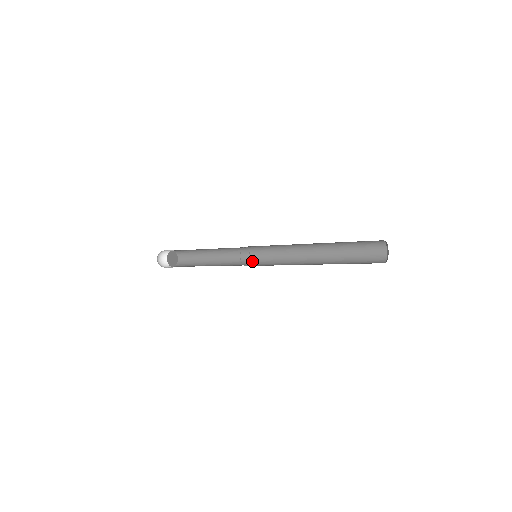
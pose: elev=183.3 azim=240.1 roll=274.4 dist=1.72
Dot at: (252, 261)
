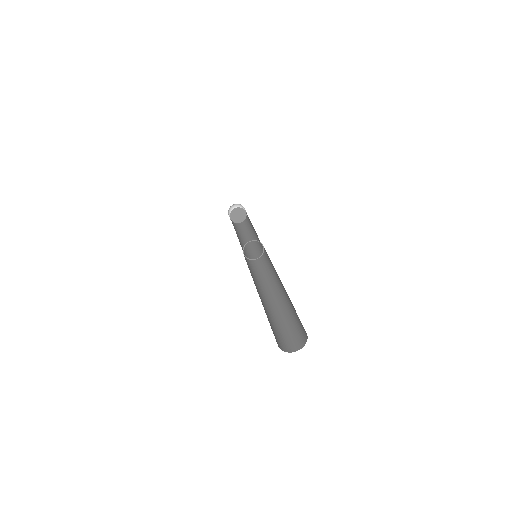
Dot at: (264, 253)
